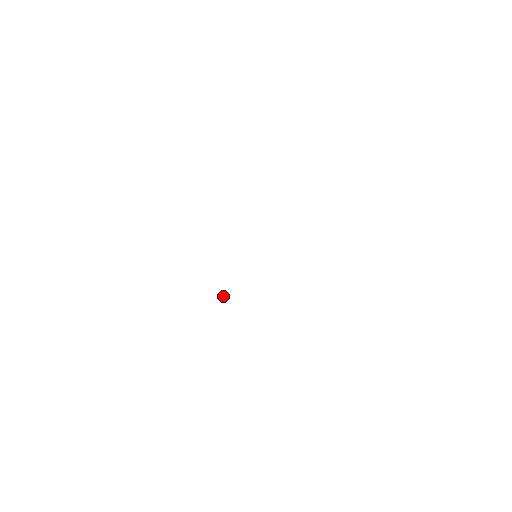
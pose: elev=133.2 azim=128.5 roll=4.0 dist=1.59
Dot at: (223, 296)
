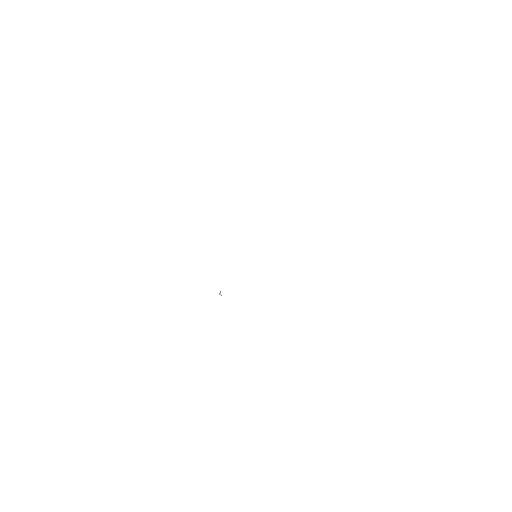
Dot at: (221, 295)
